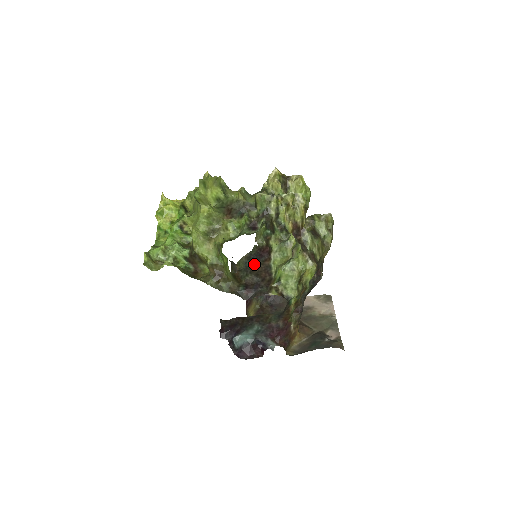
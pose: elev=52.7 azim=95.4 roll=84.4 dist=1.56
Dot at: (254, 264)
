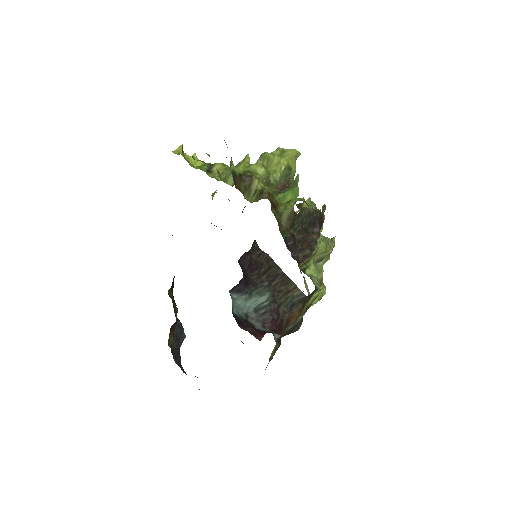
Dot at: (305, 227)
